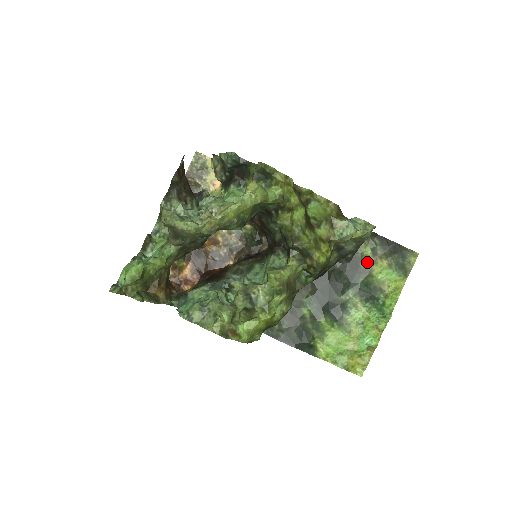
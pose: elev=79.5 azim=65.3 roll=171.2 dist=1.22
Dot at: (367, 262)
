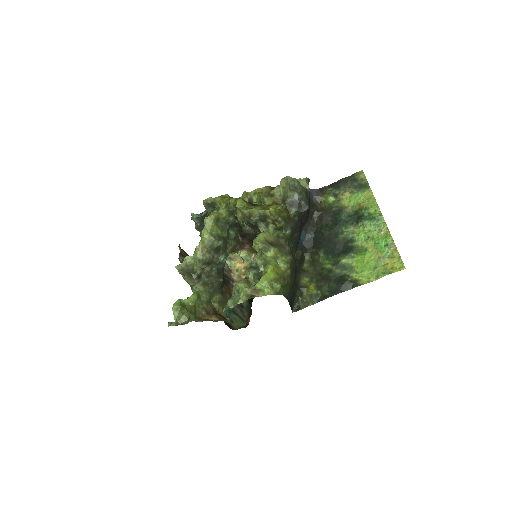
Dot at: (336, 204)
